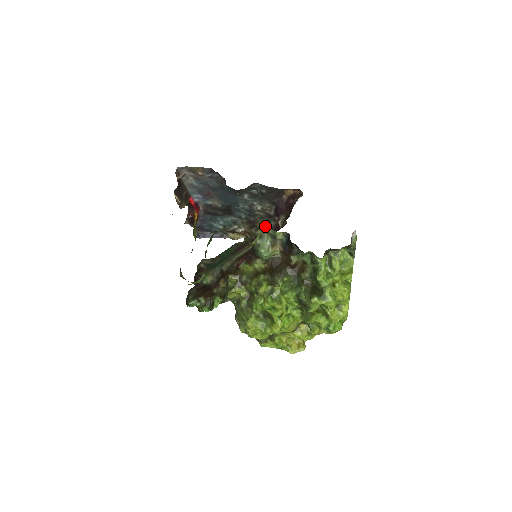
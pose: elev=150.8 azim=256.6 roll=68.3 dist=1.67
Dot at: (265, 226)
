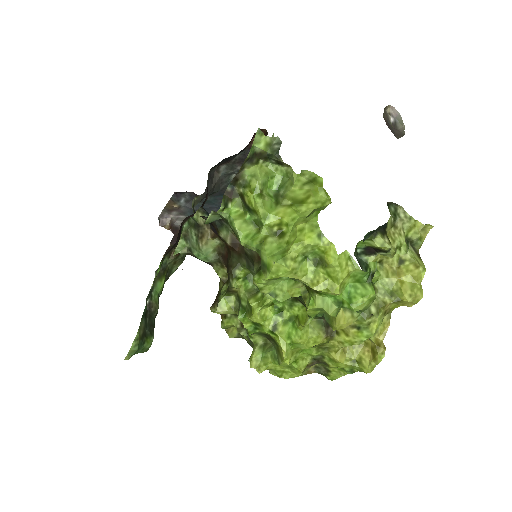
Dot at: occluded
